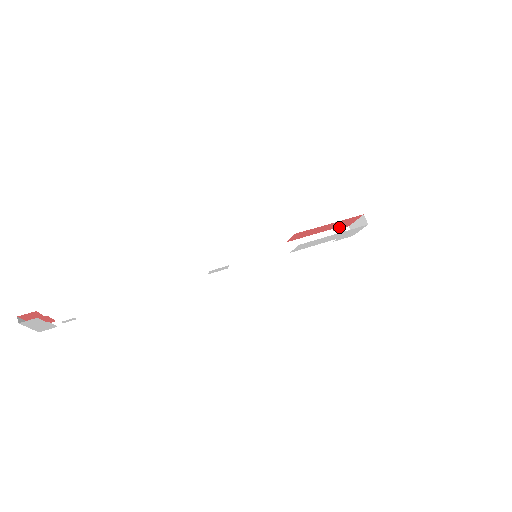
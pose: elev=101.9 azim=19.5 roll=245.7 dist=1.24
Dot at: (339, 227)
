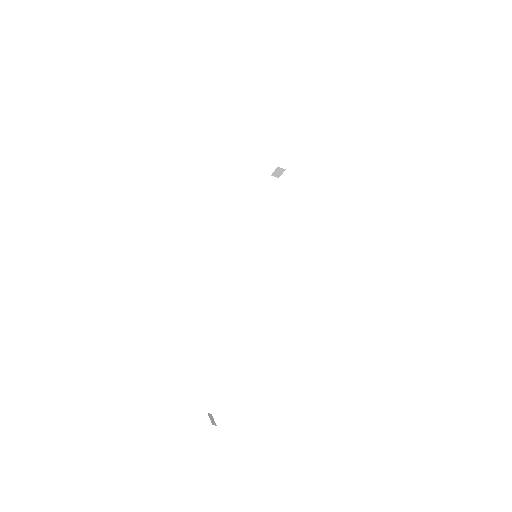
Dot at: occluded
